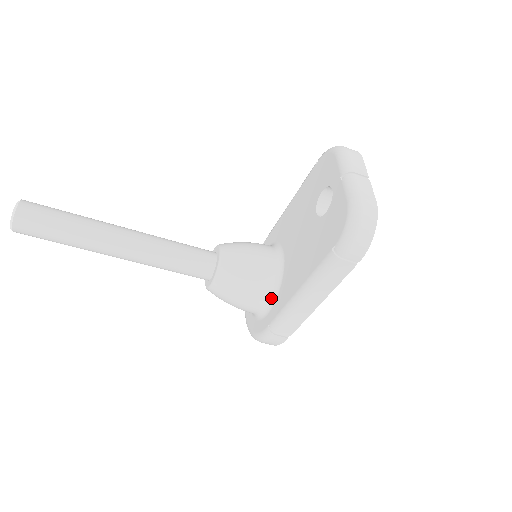
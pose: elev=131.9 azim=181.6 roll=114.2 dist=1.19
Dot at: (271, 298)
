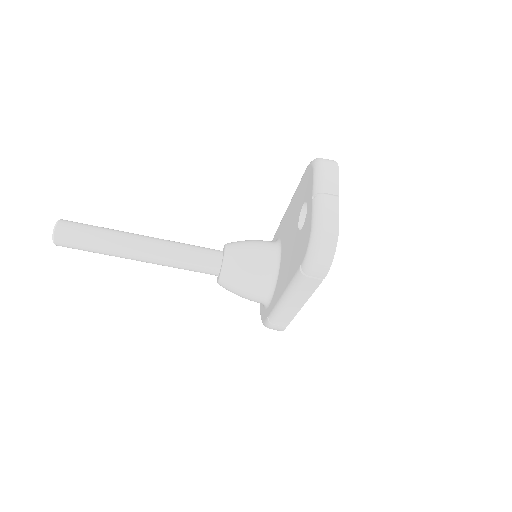
Dot at: (270, 293)
